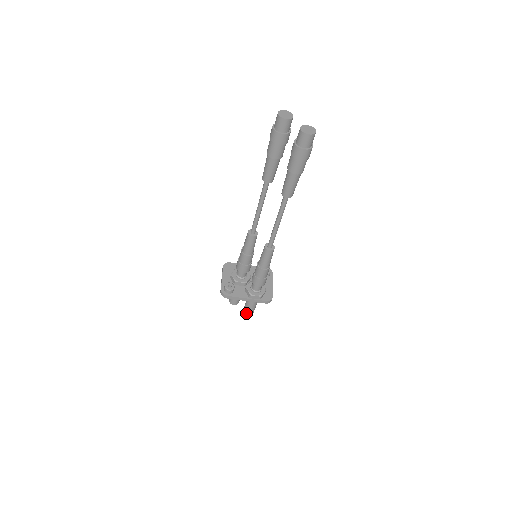
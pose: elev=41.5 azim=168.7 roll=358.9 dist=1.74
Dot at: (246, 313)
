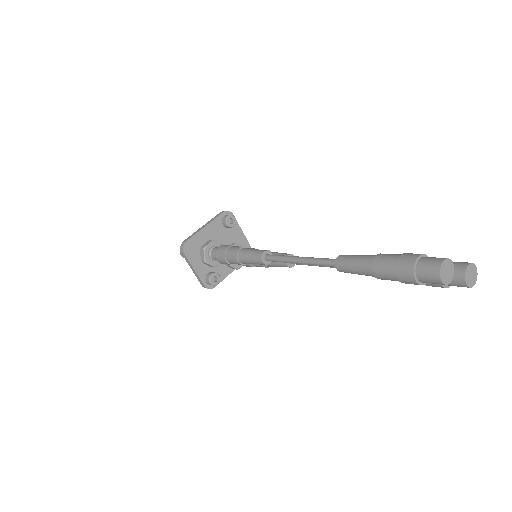
Dot at: occluded
